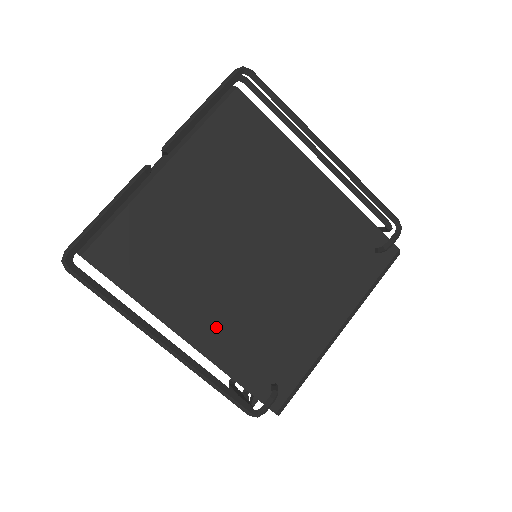
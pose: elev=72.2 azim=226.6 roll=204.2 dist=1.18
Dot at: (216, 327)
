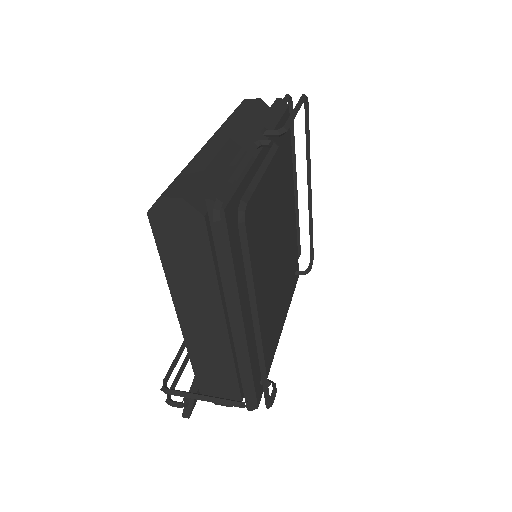
Dot at: occluded
